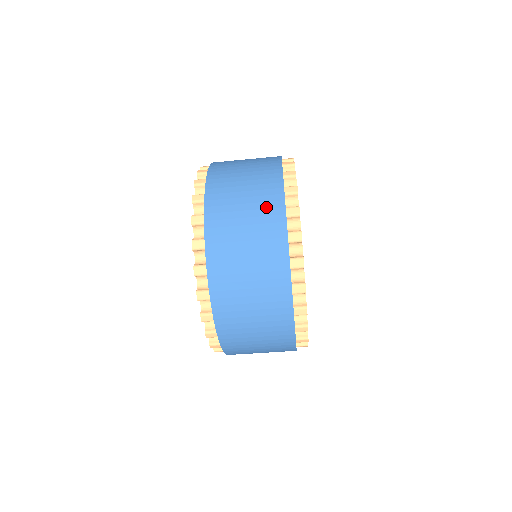
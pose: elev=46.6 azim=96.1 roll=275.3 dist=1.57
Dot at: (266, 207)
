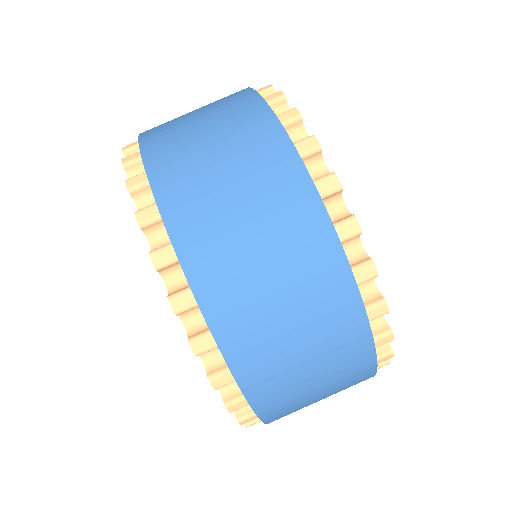
Dot at: occluded
